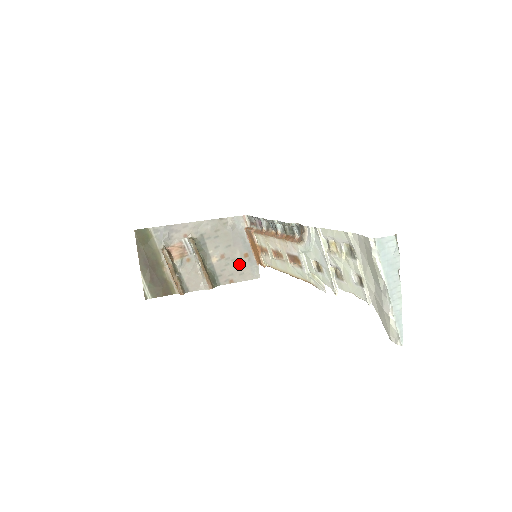
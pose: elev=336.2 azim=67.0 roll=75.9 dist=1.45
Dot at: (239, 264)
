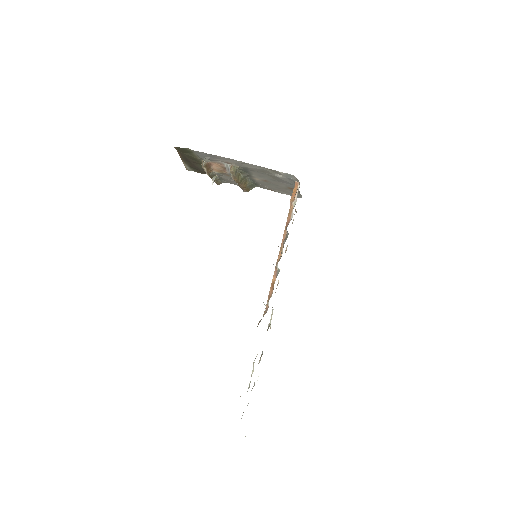
Dot at: (282, 188)
